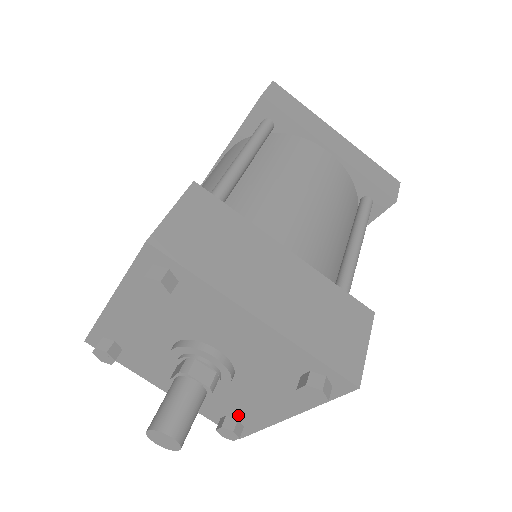
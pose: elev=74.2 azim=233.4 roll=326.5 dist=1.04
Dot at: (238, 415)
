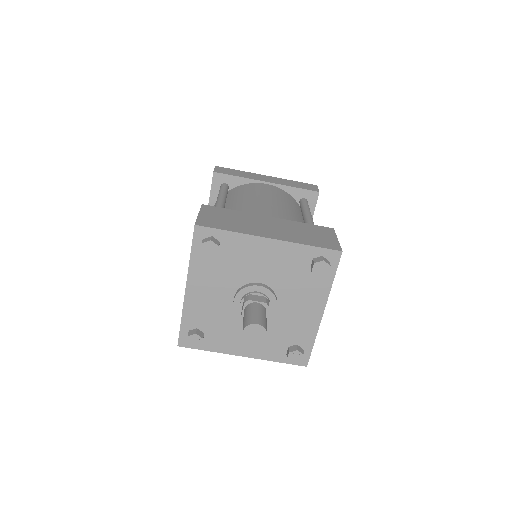
Dot at: (295, 339)
